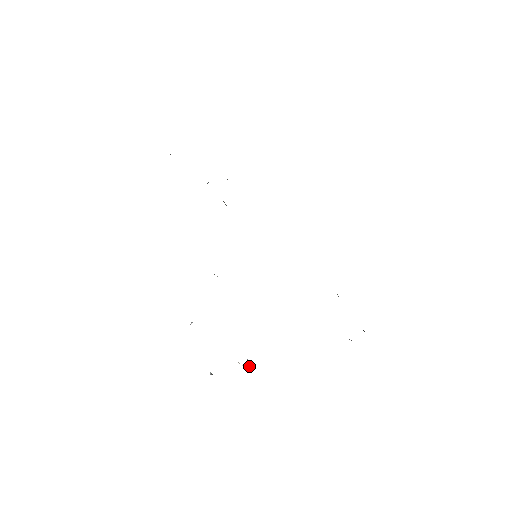
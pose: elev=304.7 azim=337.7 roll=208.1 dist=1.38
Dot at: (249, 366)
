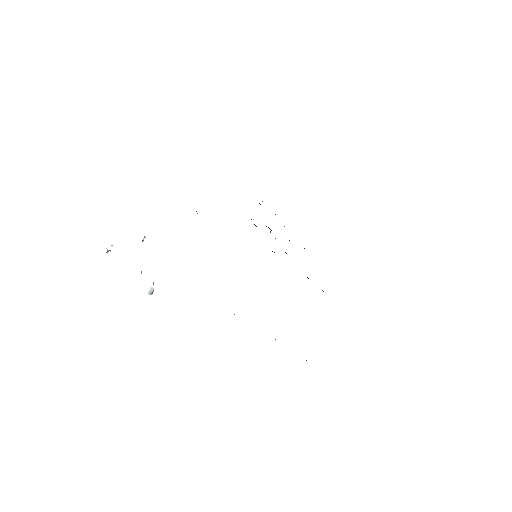
Dot at: (149, 291)
